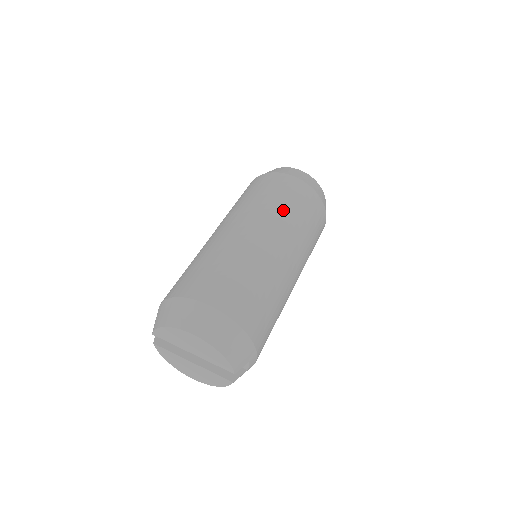
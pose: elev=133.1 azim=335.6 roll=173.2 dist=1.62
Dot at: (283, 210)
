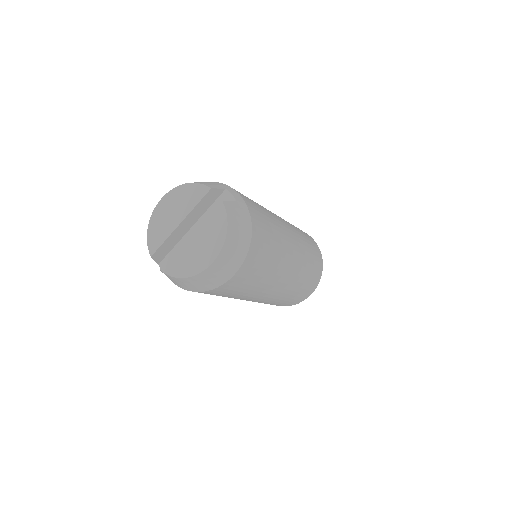
Dot at: occluded
